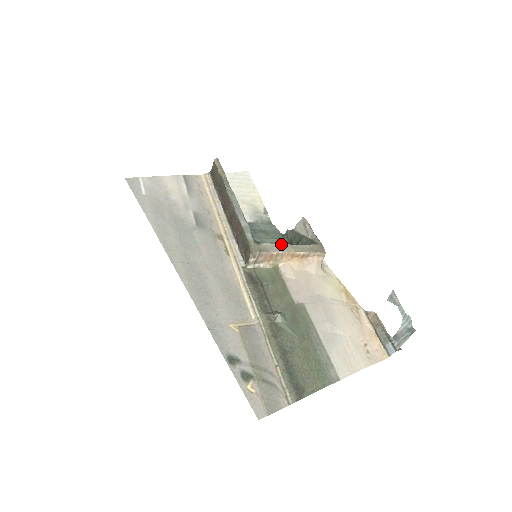
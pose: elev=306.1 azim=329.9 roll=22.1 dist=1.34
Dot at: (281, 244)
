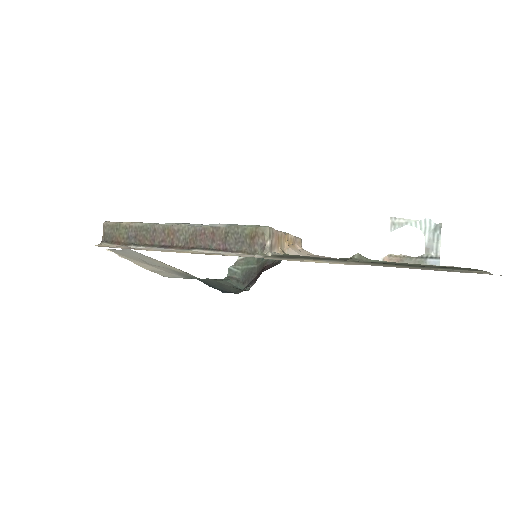
Dot at: occluded
